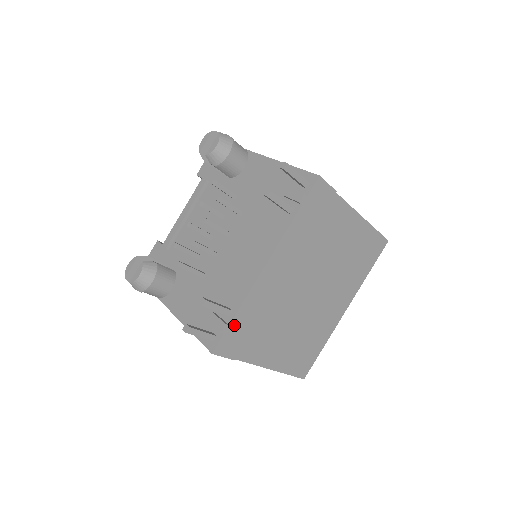
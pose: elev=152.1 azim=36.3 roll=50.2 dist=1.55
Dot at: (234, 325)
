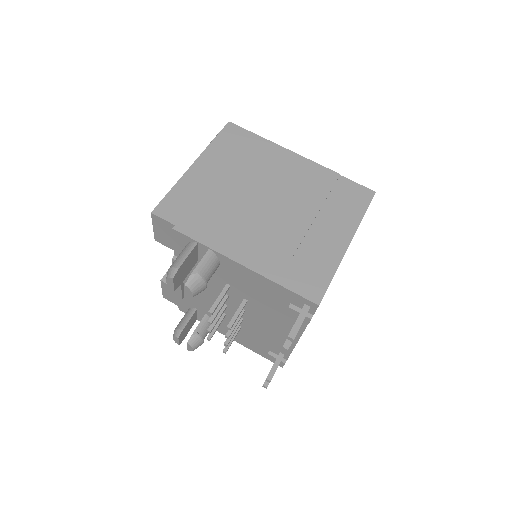
Dot at: occluded
